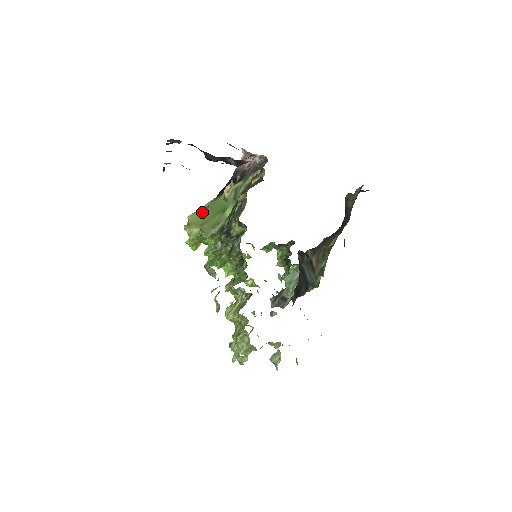
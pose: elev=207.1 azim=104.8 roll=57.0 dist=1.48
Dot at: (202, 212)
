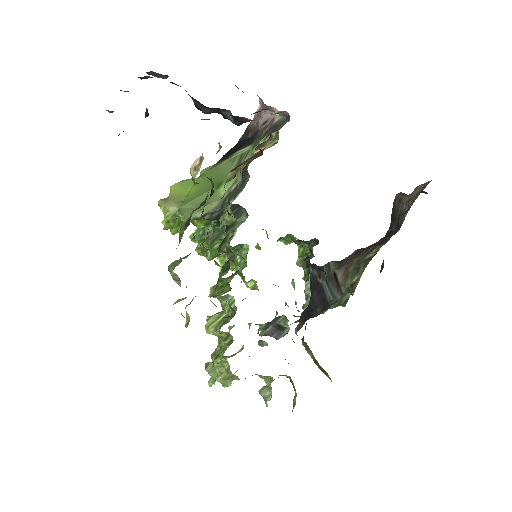
Dot at: (192, 182)
